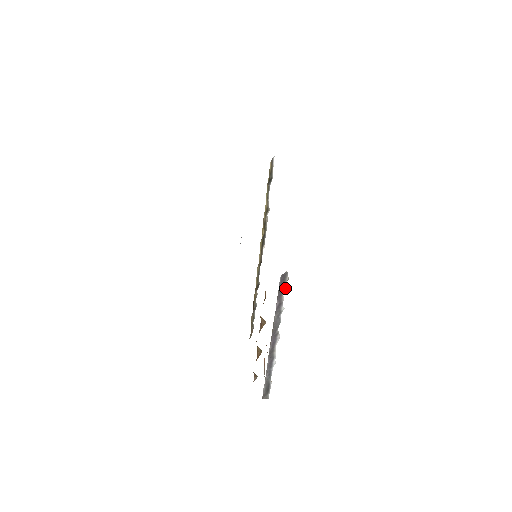
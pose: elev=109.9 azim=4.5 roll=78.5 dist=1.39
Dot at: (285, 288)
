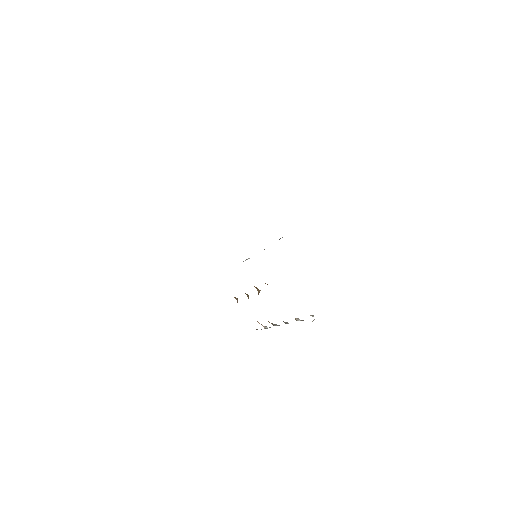
Dot at: occluded
